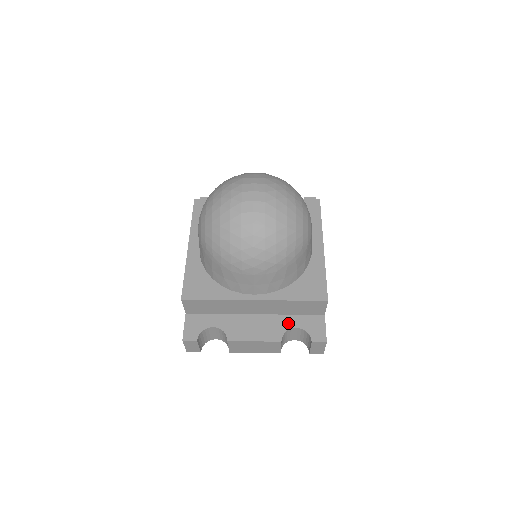
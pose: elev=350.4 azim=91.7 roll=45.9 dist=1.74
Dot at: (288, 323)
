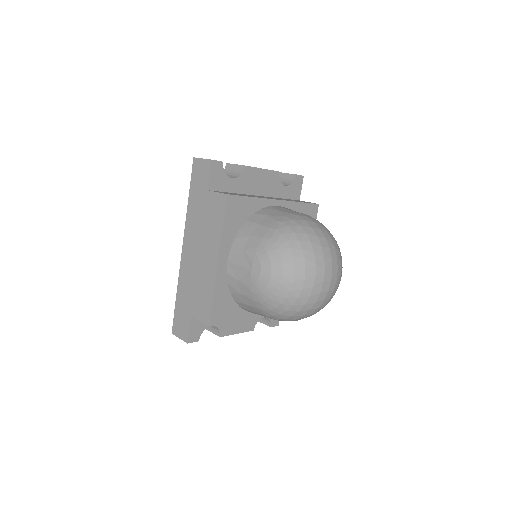
Dot at: occluded
